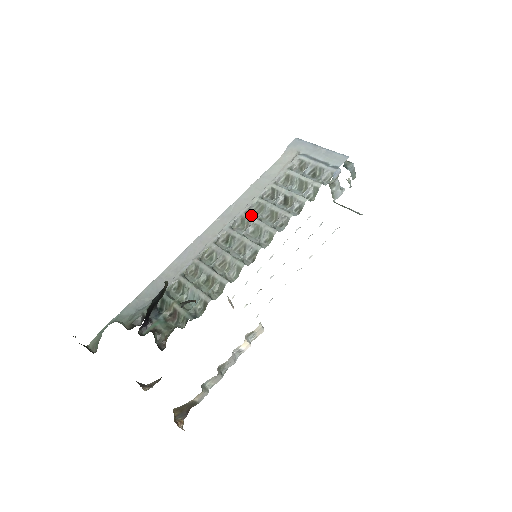
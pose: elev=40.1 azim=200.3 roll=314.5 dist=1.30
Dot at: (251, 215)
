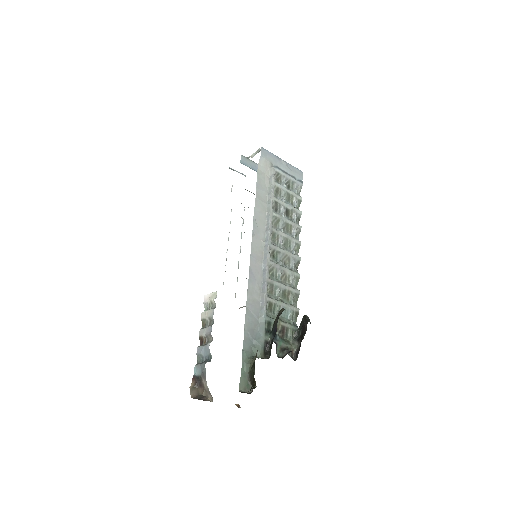
Dot at: (273, 228)
